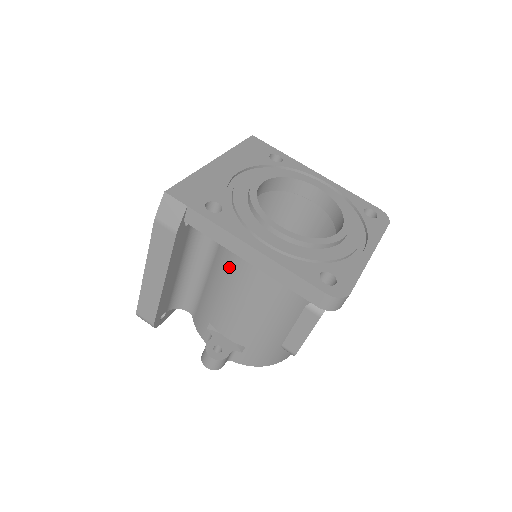
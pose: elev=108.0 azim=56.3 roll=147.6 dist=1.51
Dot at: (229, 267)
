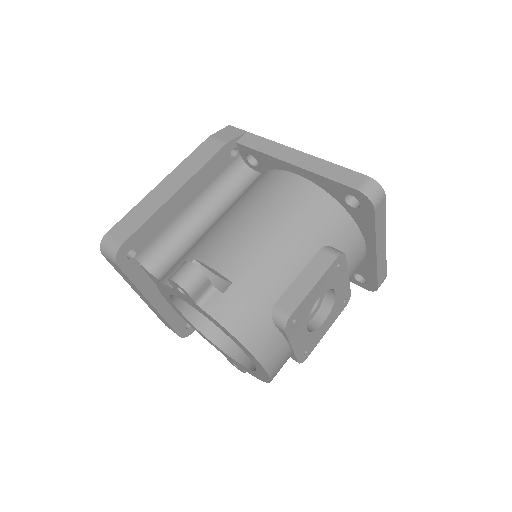
Dot at: (256, 192)
